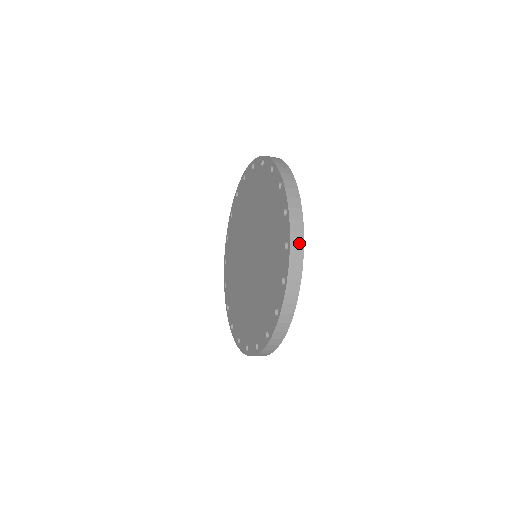
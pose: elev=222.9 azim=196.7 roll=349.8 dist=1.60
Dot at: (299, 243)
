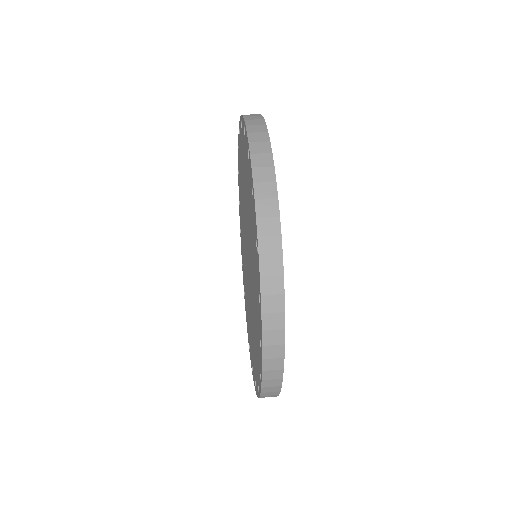
Dot at: (262, 142)
